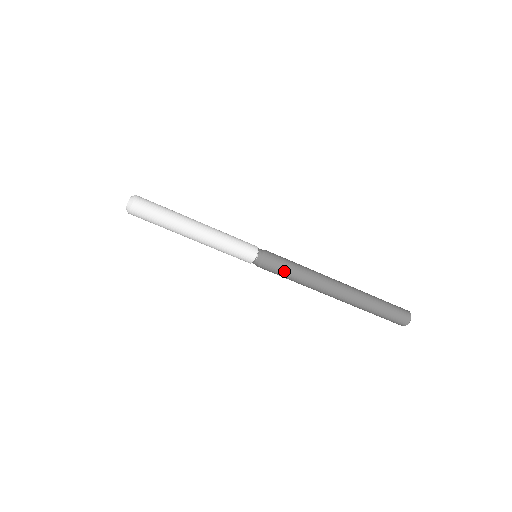
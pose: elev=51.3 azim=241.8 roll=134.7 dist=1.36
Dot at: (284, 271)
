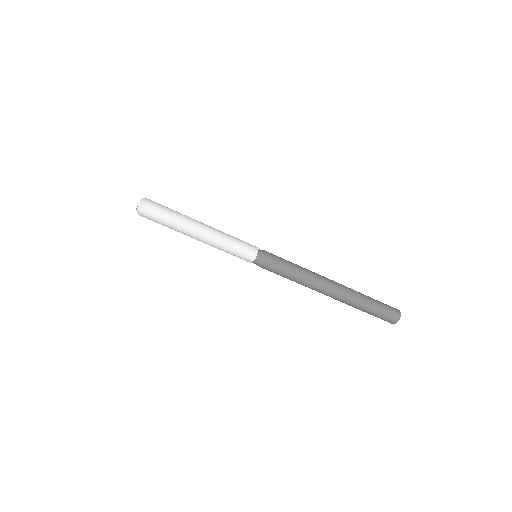
Dot at: (280, 273)
